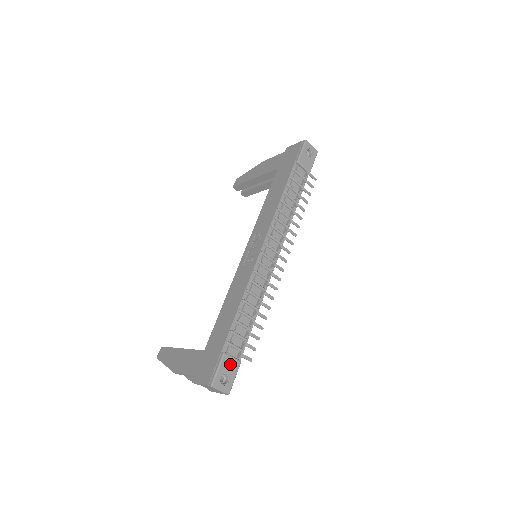
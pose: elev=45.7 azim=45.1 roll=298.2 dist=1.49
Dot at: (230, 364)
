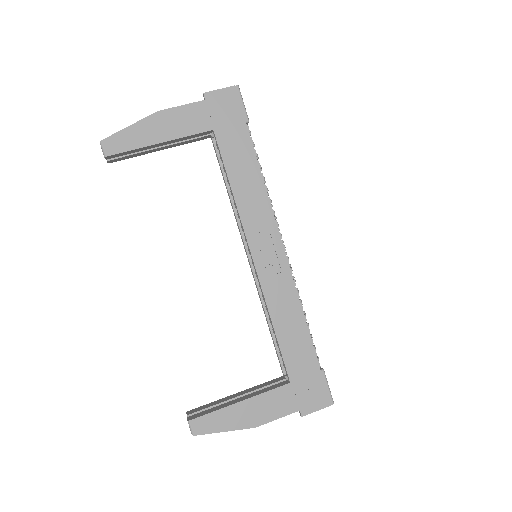
Dot at: occluded
